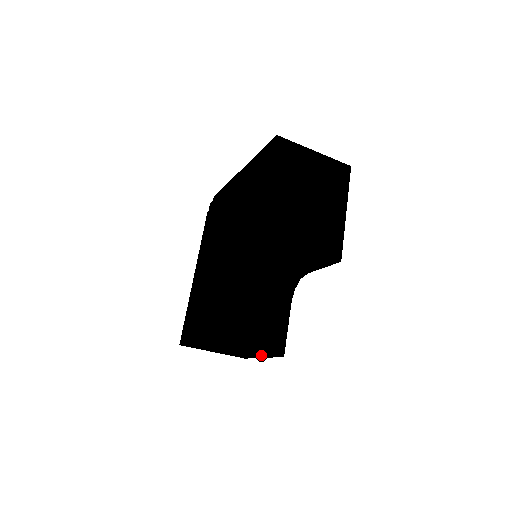
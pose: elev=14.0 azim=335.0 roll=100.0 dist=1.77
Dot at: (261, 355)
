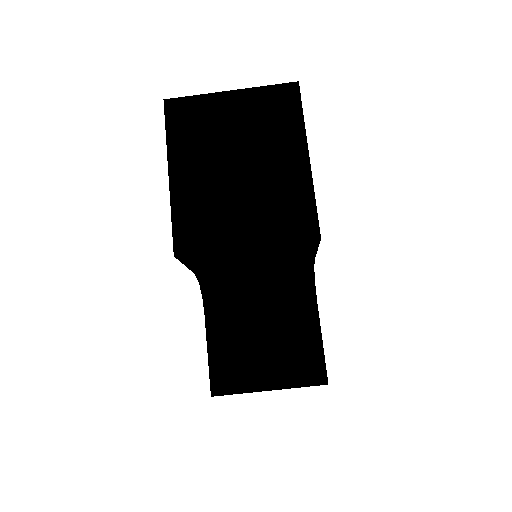
Dot at: occluded
